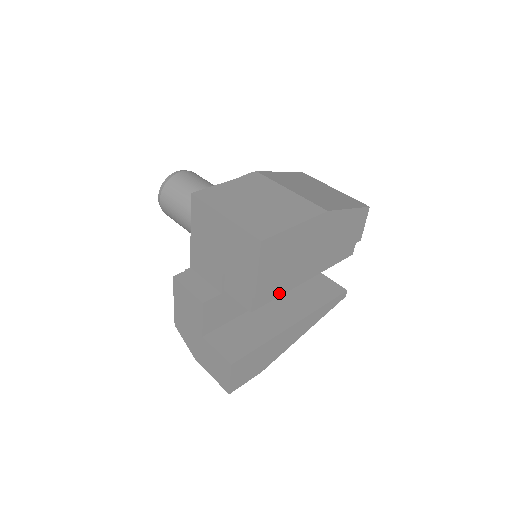
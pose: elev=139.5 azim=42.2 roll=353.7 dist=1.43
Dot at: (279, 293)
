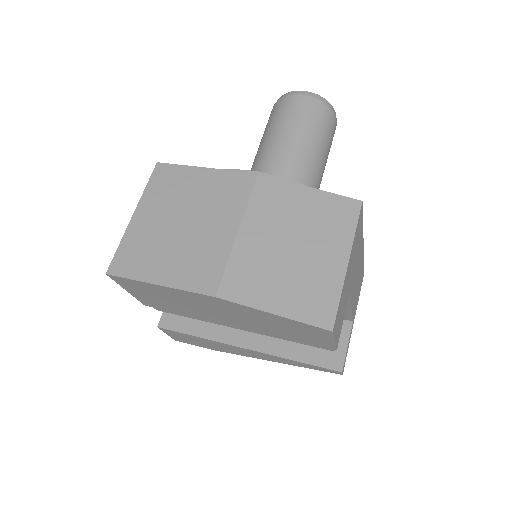
Dot at: (193, 317)
